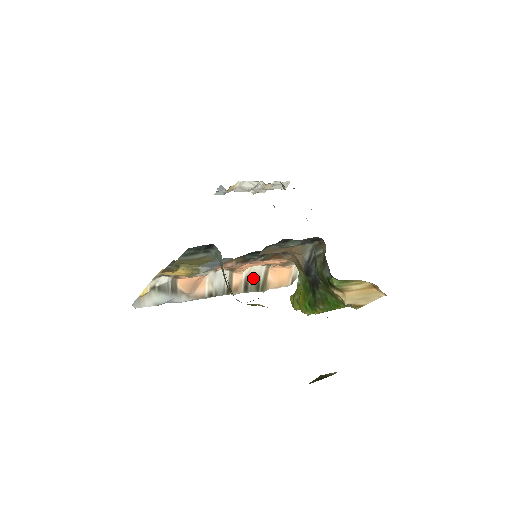
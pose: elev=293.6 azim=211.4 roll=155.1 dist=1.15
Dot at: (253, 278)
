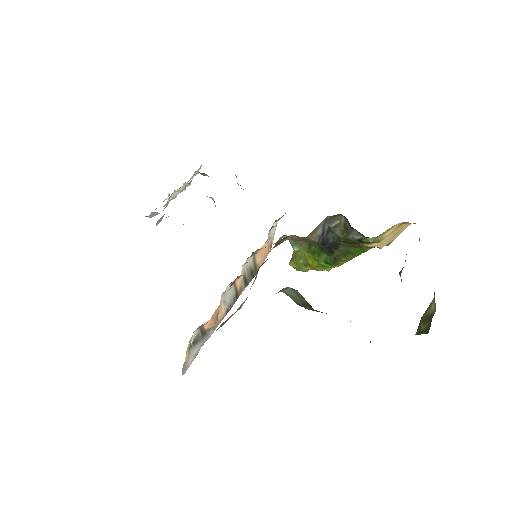
Dot at: (247, 271)
